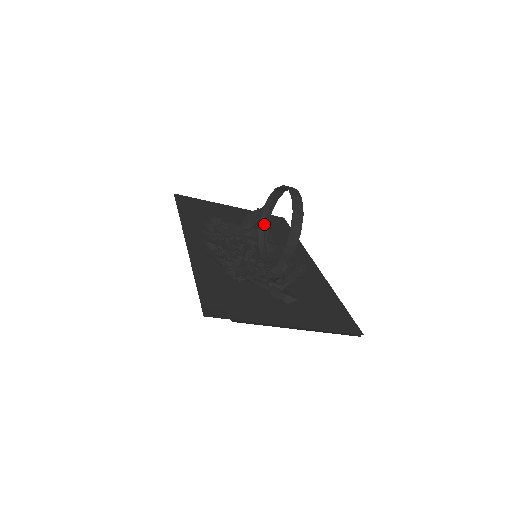
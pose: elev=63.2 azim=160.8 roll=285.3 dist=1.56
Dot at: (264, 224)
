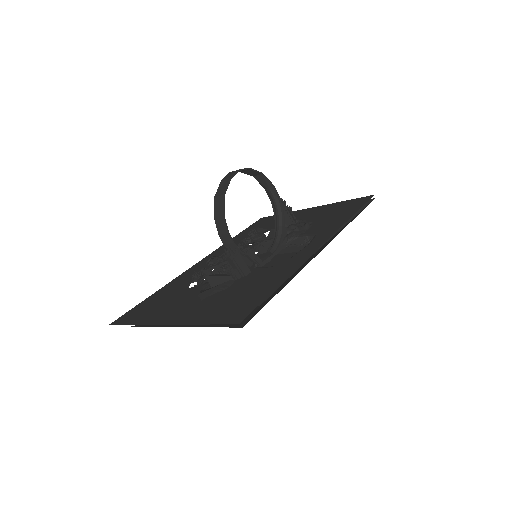
Dot at: (278, 217)
